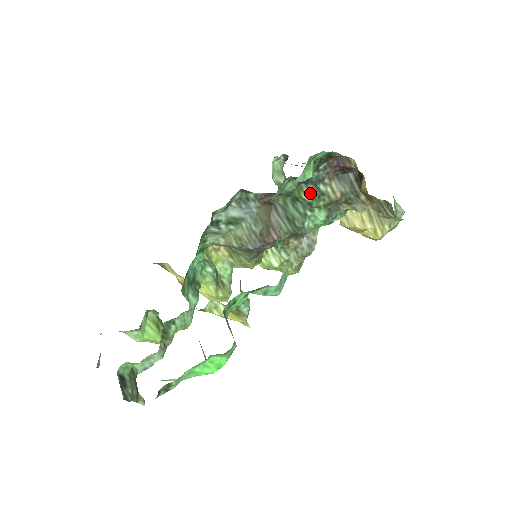
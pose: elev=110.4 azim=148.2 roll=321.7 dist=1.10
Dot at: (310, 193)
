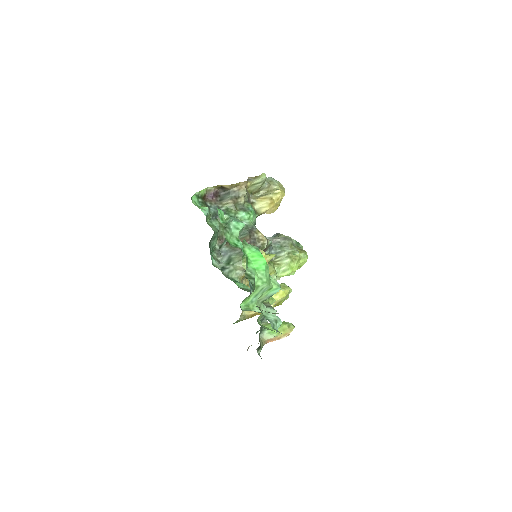
Dot at: (224, 215)
